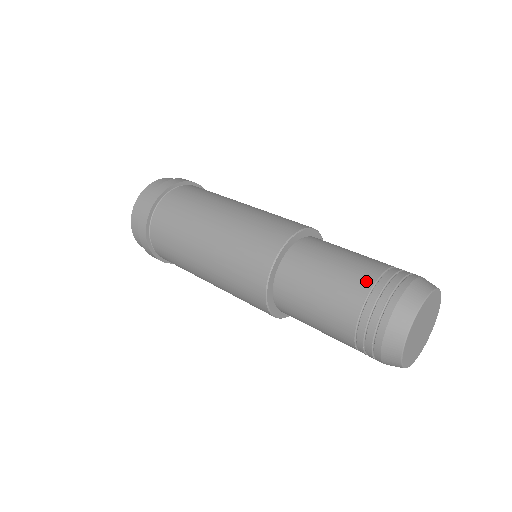
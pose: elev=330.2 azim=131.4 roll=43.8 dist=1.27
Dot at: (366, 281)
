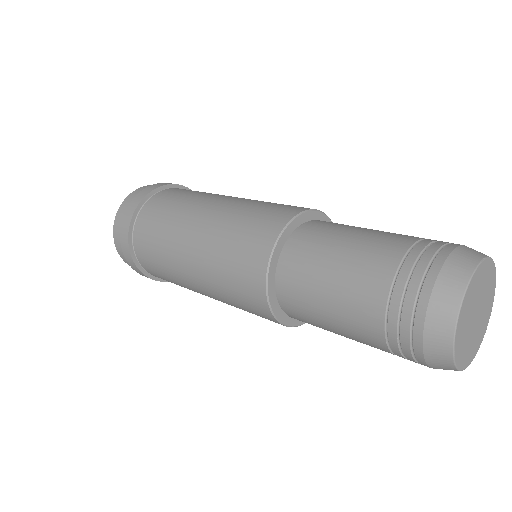
Dot at: (389, 261)
